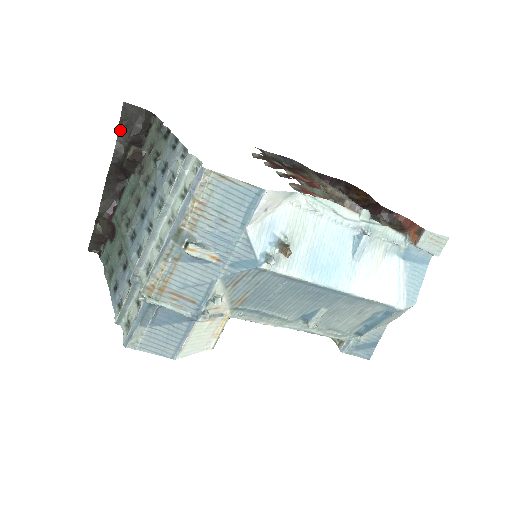
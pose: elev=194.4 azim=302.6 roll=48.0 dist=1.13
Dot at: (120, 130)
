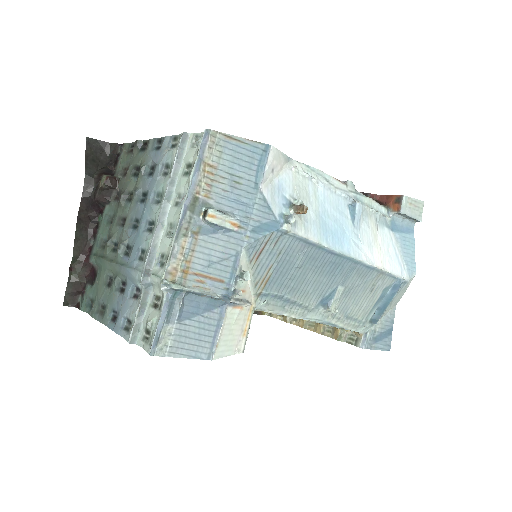
Dot at: (87, 164)
